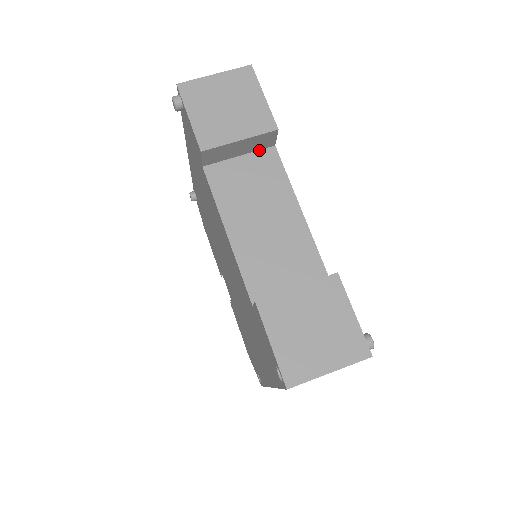
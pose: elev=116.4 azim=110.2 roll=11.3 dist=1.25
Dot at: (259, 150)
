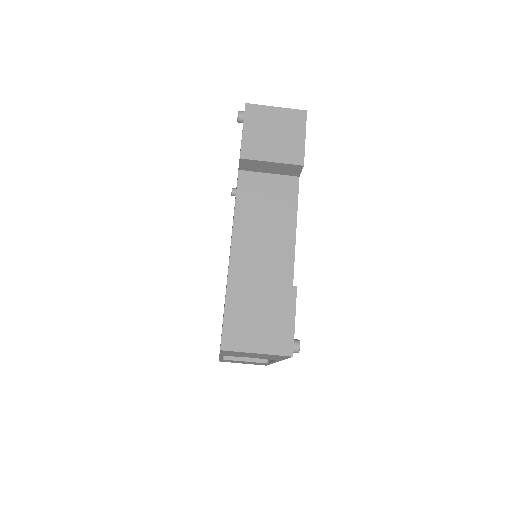
Dot at: (286, 175)
